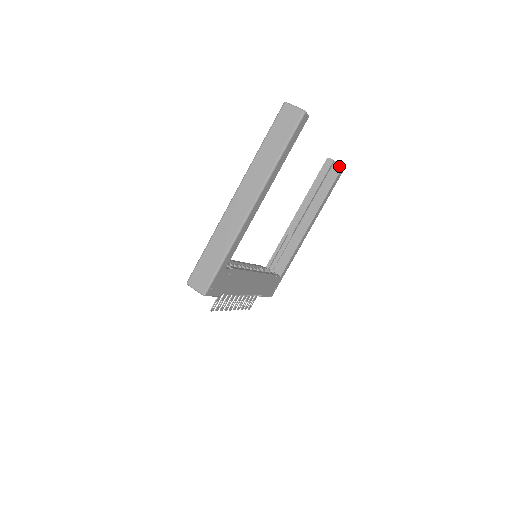
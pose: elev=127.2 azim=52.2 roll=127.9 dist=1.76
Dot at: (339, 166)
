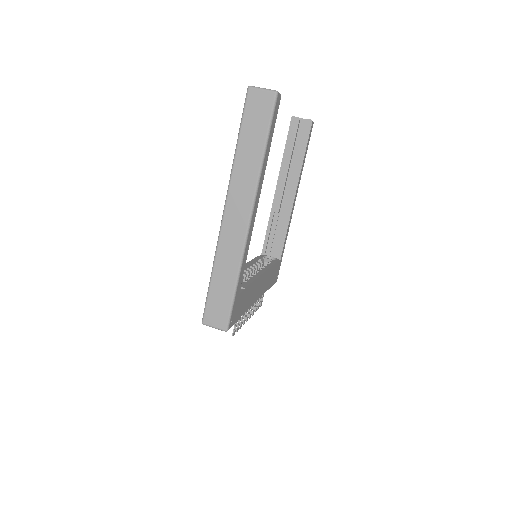
Dot at: (308, 123)
